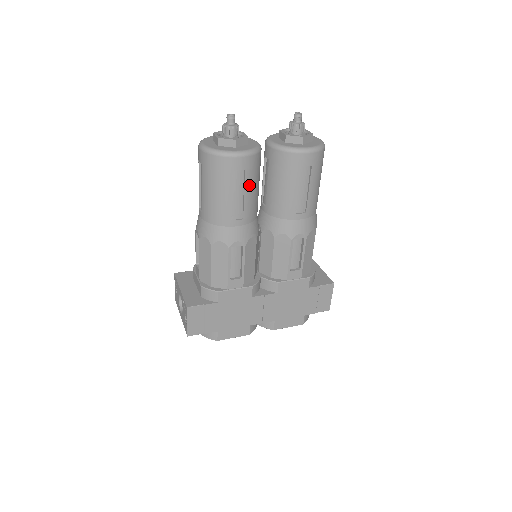
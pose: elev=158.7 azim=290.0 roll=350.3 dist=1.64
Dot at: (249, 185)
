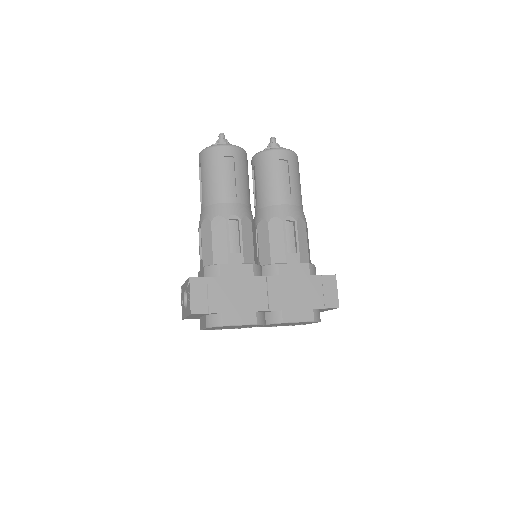
Dot at: (239, 170)
